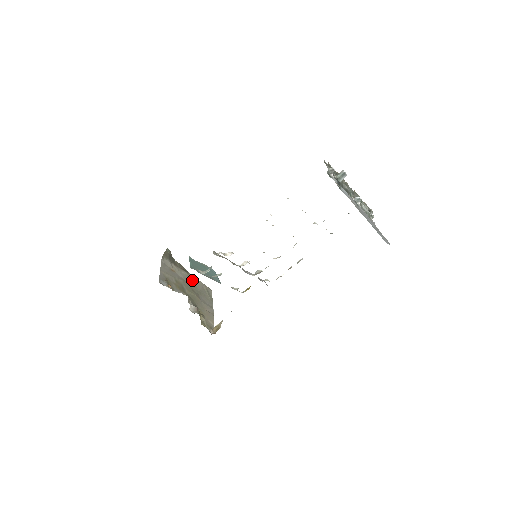
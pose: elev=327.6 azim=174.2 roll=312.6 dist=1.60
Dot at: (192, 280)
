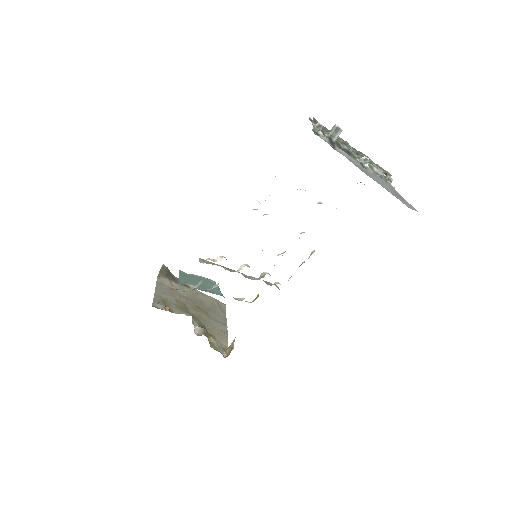
Dot at: (198, 296)
